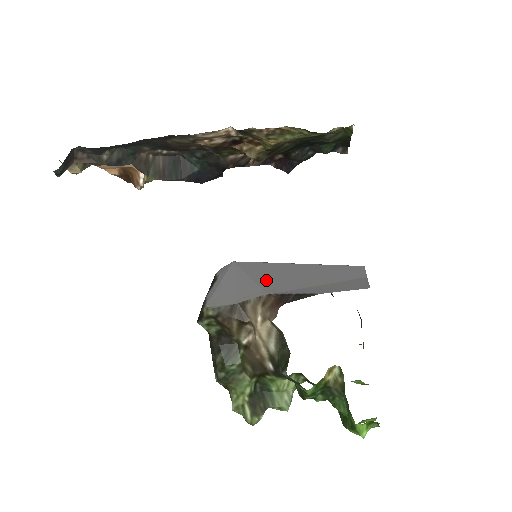
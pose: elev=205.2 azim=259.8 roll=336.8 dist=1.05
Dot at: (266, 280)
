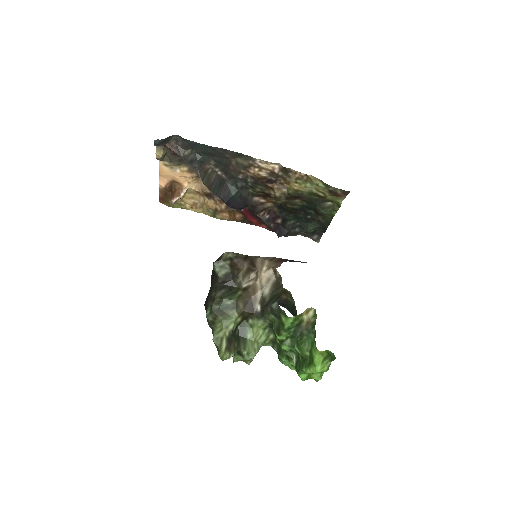
Dot at: occluded
